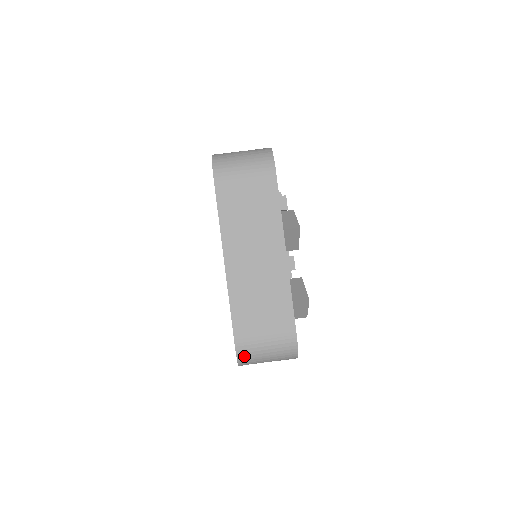
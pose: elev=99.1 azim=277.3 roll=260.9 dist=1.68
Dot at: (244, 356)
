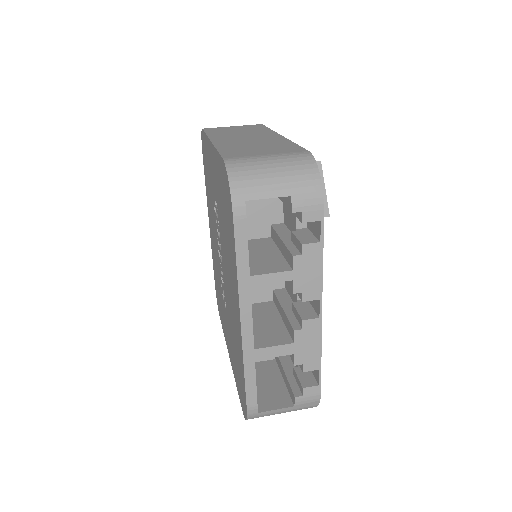
Dot at: (238, 172)
